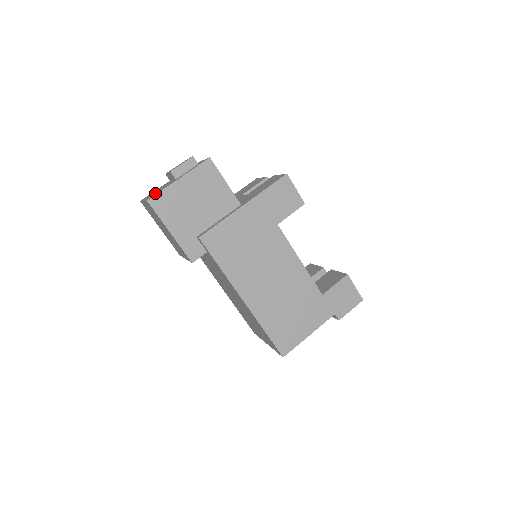
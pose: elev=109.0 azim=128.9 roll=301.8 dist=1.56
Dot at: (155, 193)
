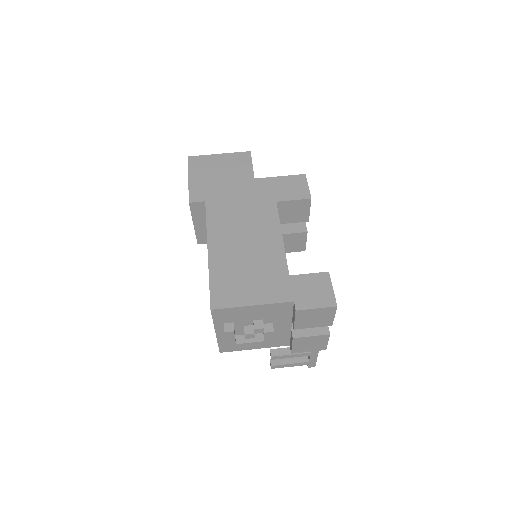
Dot at: occluded
